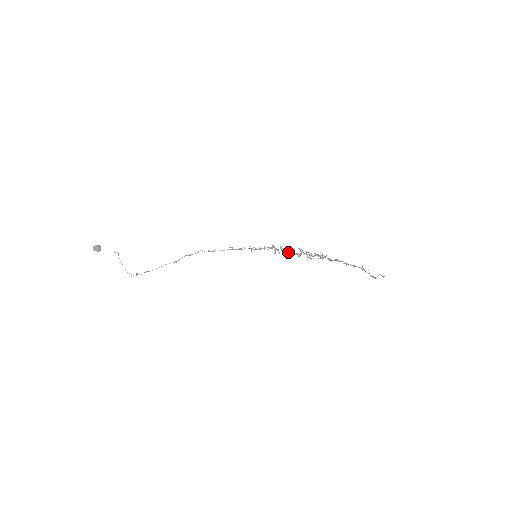
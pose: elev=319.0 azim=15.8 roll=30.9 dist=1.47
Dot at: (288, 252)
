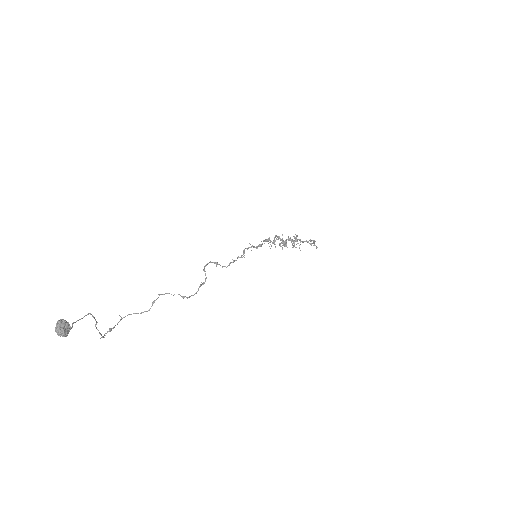
Dot at: occluded
